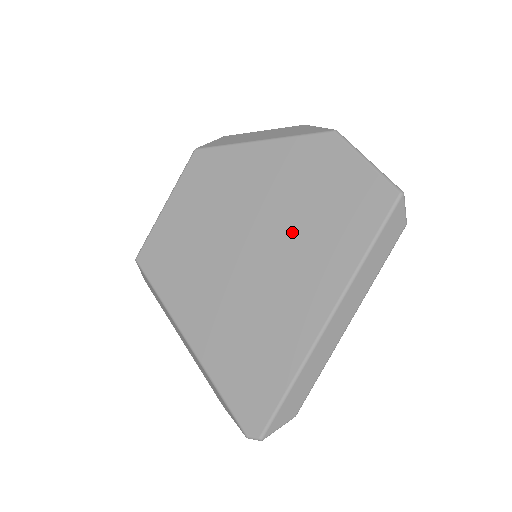
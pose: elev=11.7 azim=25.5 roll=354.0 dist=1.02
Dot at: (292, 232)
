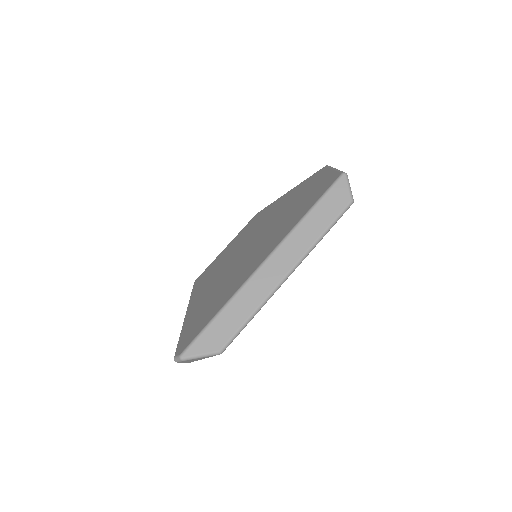
Dot at: (275, 225)
